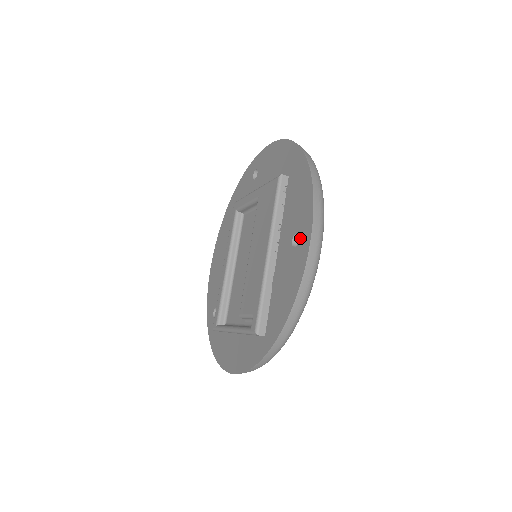
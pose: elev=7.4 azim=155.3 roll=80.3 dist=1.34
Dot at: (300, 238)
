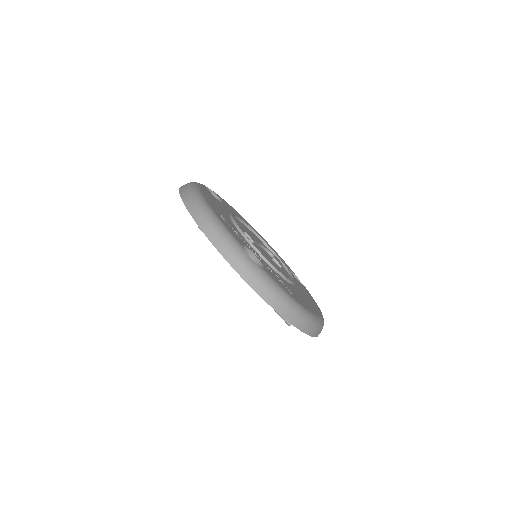
Dot at: occluded
